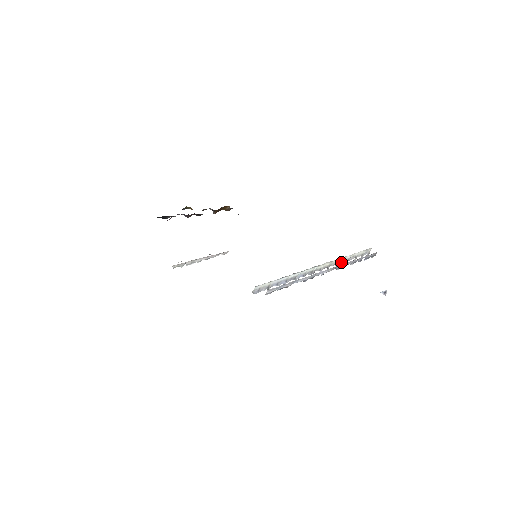
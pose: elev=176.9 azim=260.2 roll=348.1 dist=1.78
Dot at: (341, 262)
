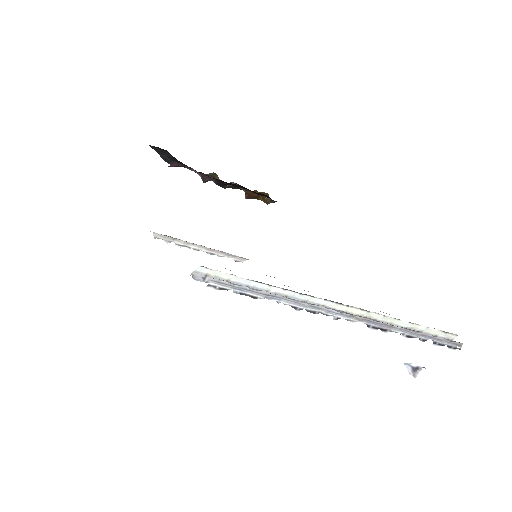
Dot at: occluded
